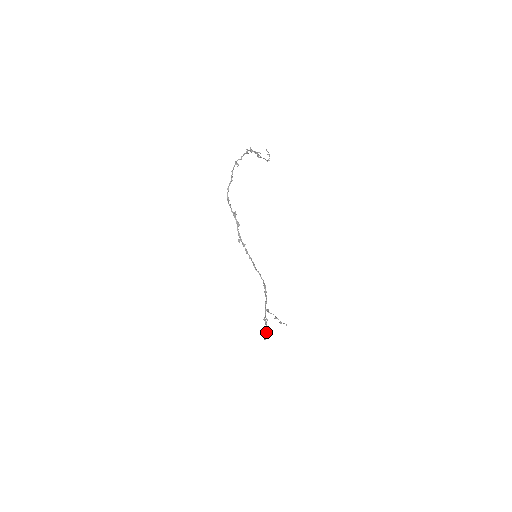
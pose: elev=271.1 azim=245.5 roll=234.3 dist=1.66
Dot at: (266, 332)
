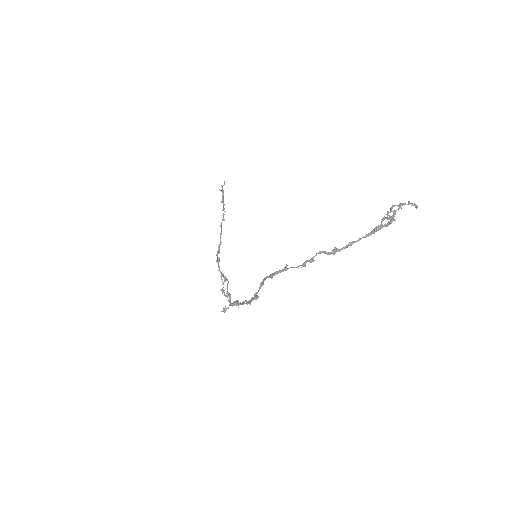
Dot at: (223, 205)
